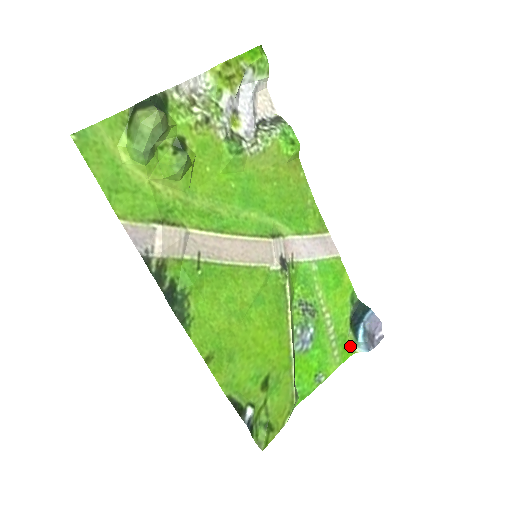
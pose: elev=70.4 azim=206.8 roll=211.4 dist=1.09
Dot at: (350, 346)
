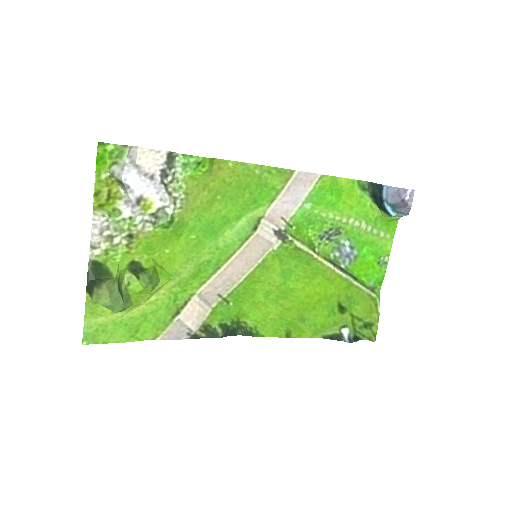
Dot at: (390, 219)
